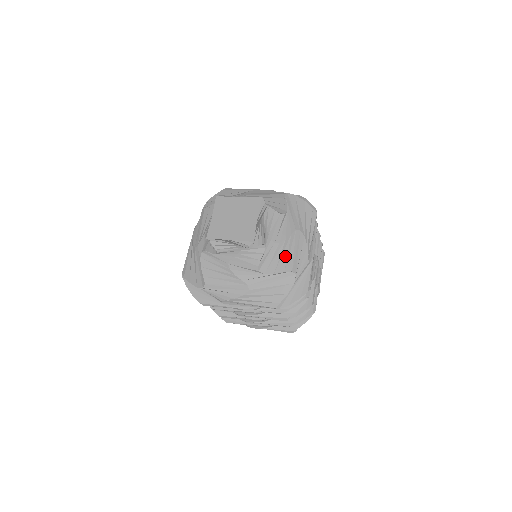
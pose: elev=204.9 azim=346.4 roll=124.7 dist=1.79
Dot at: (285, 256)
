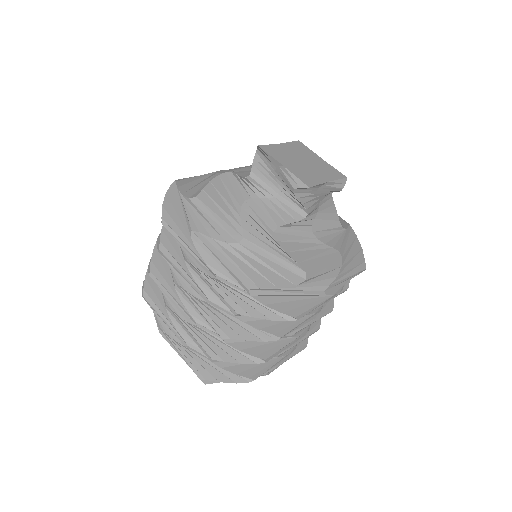
Dot at: (311, 254)
